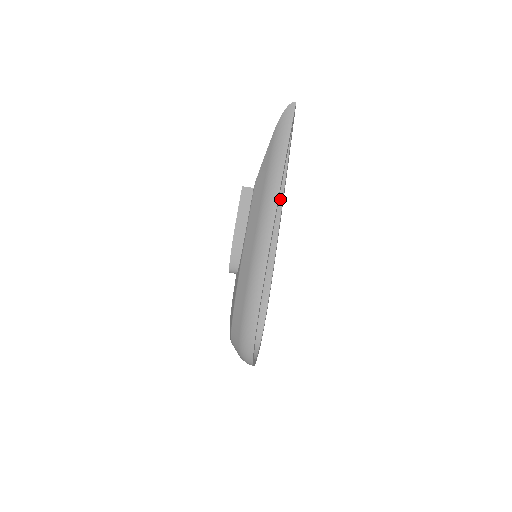
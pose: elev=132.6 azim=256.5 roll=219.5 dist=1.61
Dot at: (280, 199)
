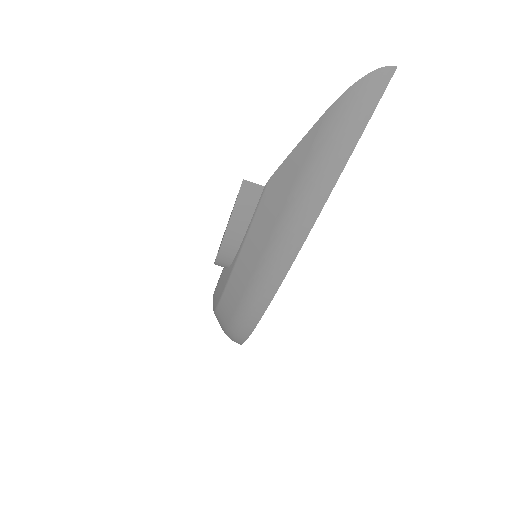
Dot at: occluded
